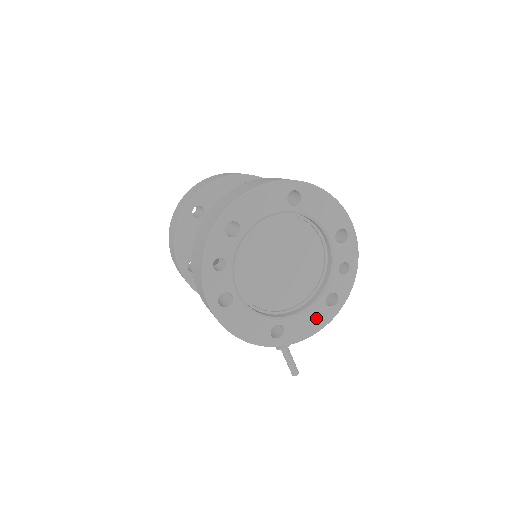
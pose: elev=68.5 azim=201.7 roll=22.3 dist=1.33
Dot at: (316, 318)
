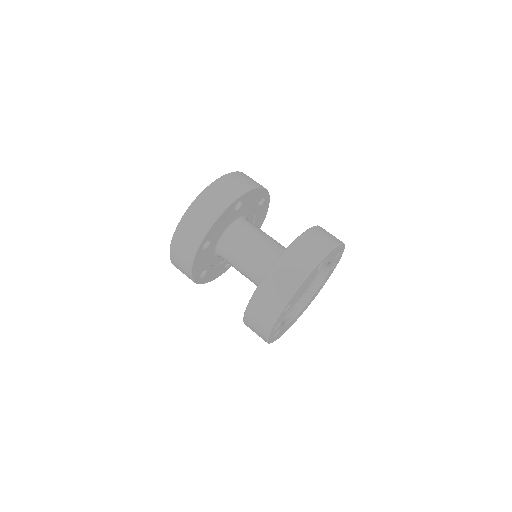
Dot at: (314, 296)
